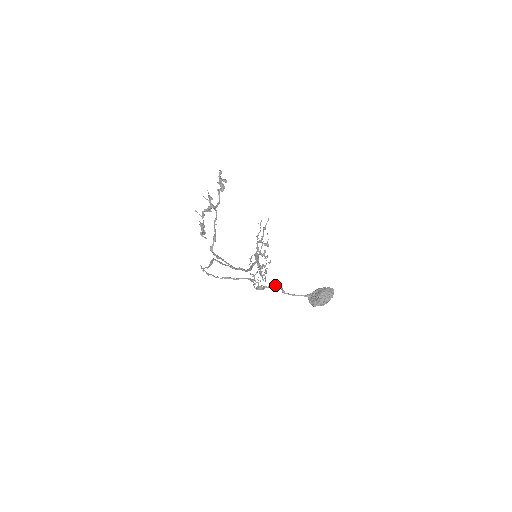
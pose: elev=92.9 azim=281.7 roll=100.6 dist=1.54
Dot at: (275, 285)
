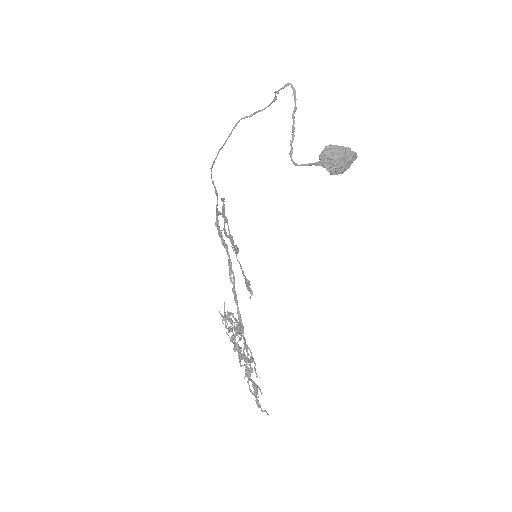
Dot at: (295, 95)
